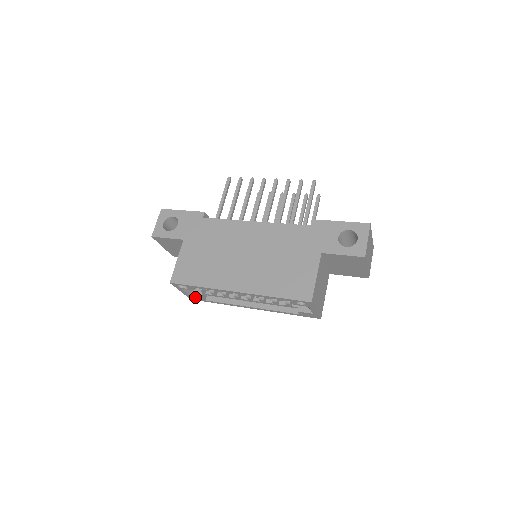
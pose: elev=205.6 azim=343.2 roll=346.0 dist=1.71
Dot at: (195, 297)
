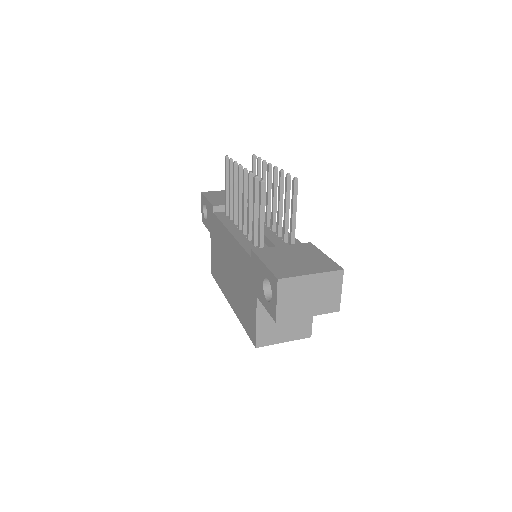
Dot at: occluded
